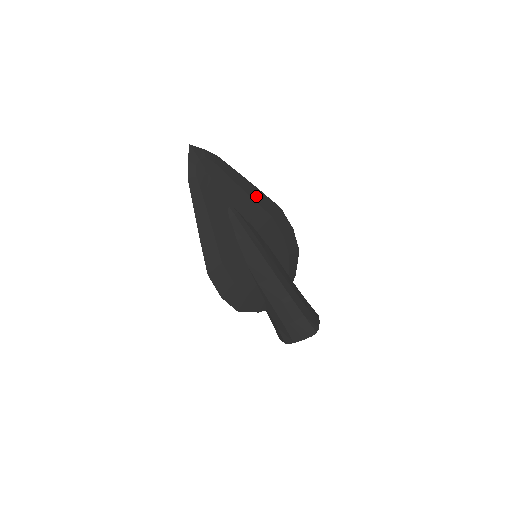
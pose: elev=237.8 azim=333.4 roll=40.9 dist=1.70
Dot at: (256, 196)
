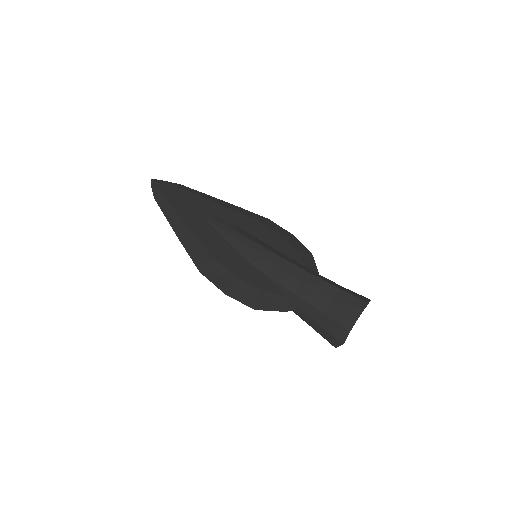
Dot at: (234, 209)
